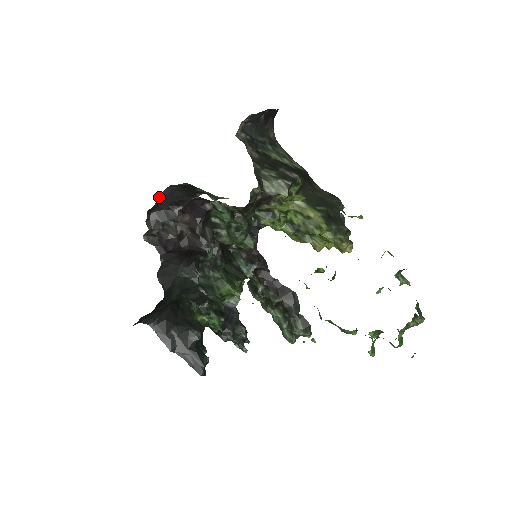
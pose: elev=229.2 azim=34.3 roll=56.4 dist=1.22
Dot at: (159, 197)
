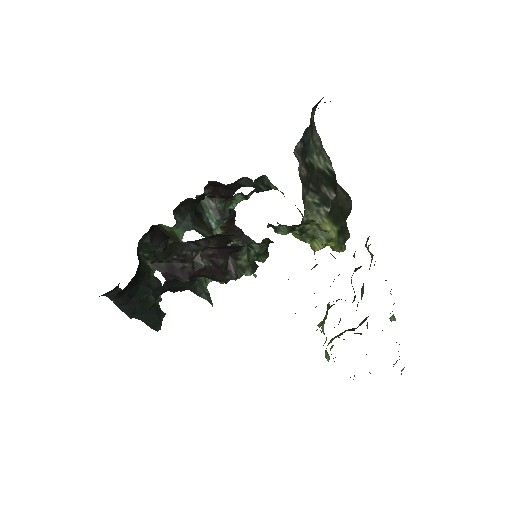
Dot at: occluded
